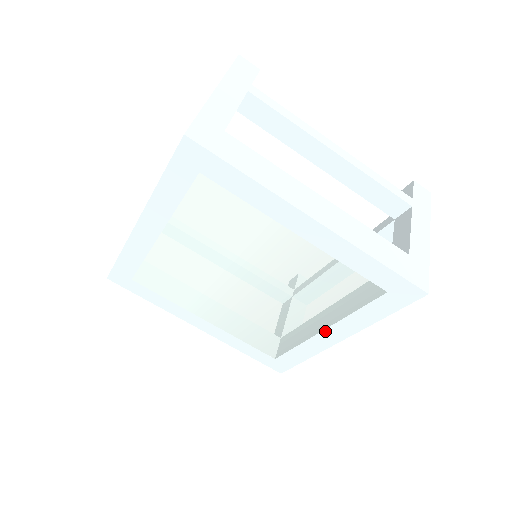
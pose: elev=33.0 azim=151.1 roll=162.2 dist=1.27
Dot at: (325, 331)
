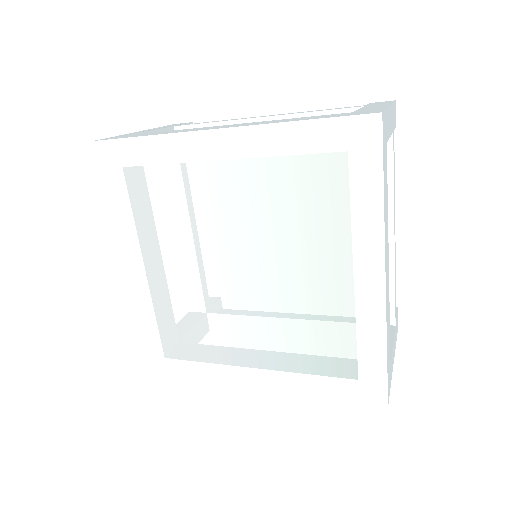
Dot at: (356, 275)
